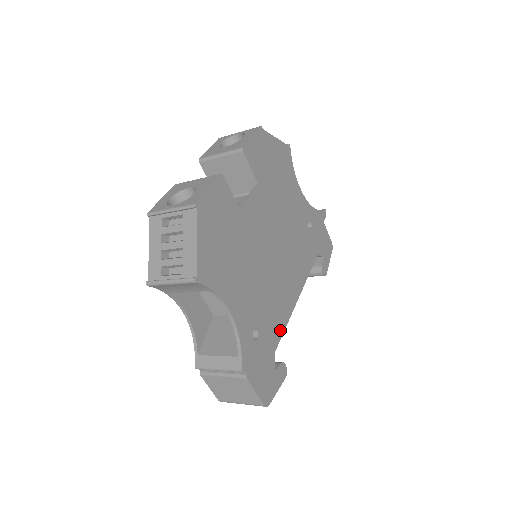
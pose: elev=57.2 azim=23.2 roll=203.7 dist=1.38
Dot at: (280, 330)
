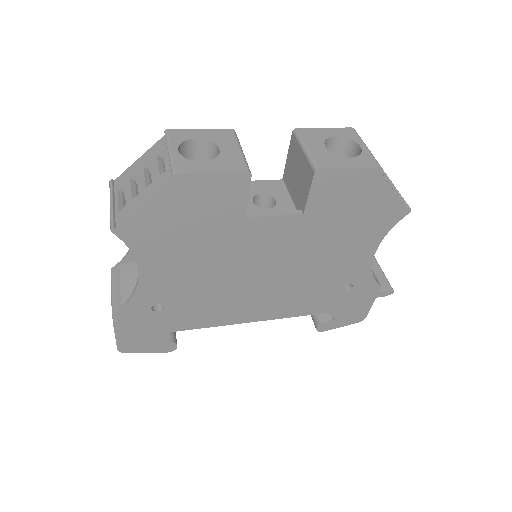
Dot at: (198, 324)
